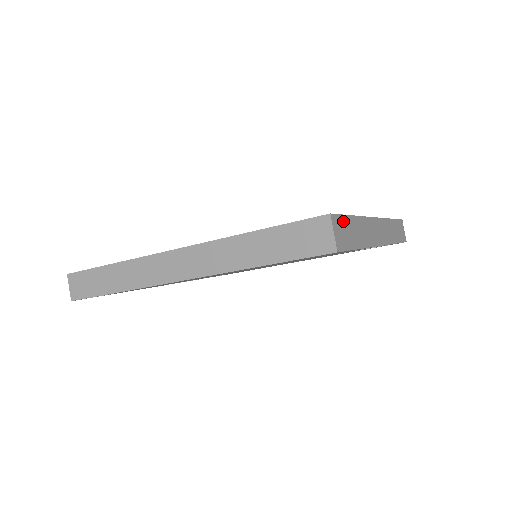
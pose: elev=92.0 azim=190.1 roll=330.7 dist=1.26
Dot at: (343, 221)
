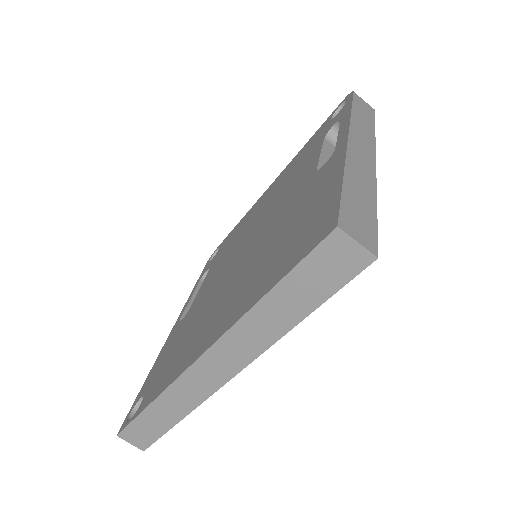
Dot at: (347, 208)
